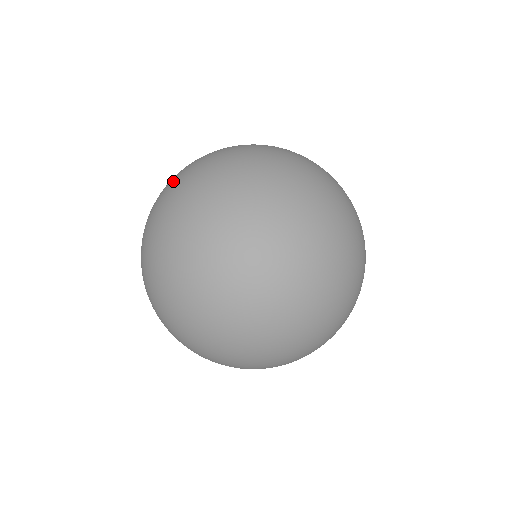
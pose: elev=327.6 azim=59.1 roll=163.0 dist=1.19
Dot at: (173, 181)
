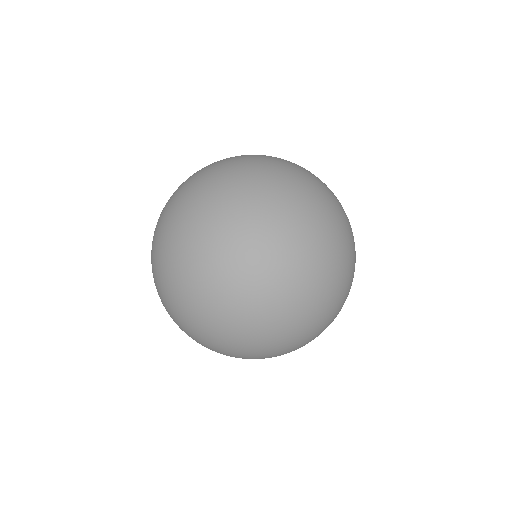
Dot at: occluded
